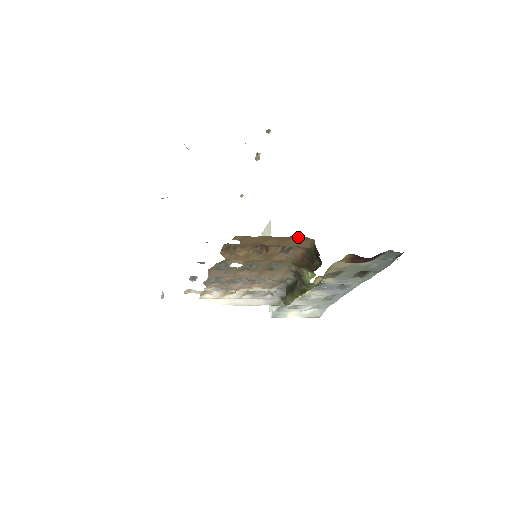
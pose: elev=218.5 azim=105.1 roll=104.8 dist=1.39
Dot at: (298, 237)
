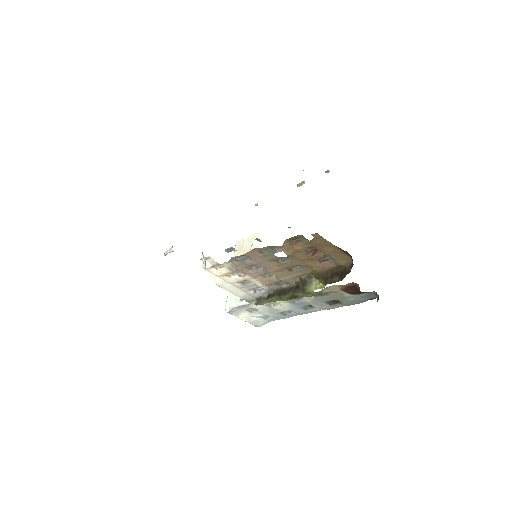
Dot at: (346, 254)
